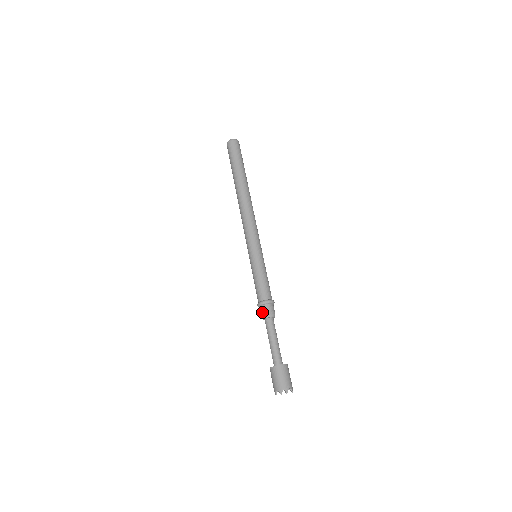
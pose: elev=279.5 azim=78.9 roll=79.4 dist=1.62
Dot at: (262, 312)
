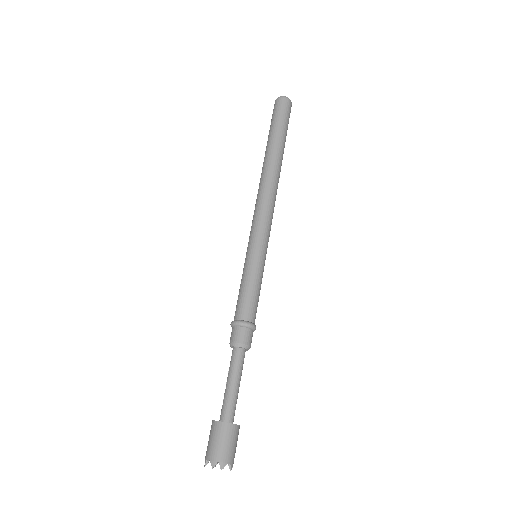
Dot at: (233, 336)
